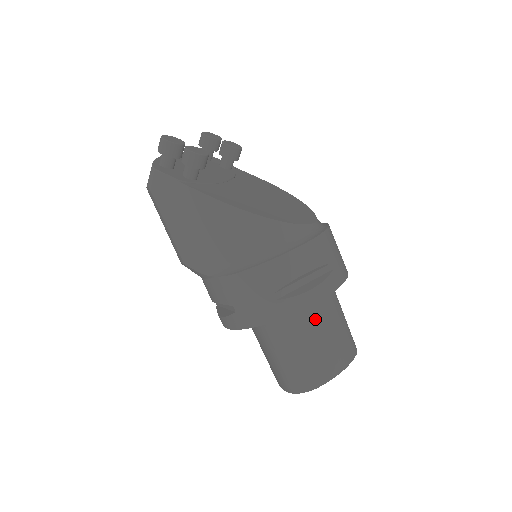
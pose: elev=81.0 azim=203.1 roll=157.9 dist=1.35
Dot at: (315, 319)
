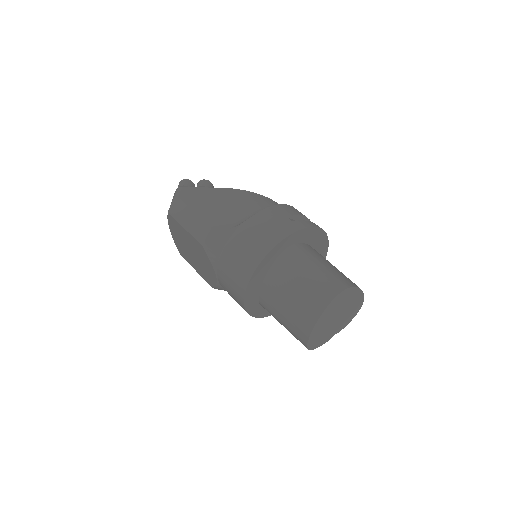
Dot at: occluded
